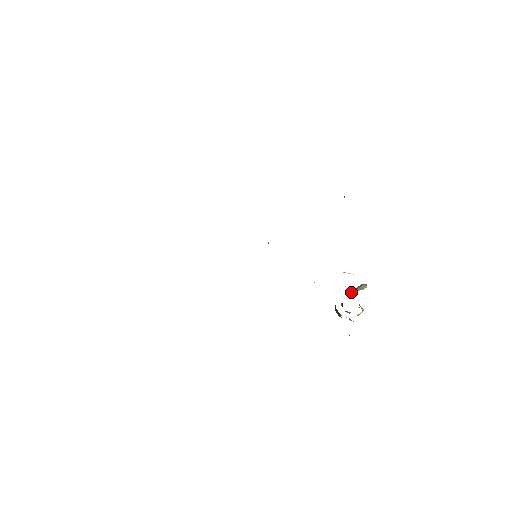
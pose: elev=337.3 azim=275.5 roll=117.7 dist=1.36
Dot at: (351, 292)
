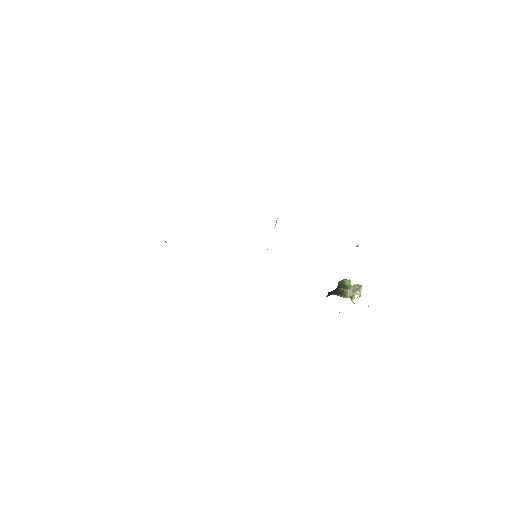
Dot at: (345, 292)
